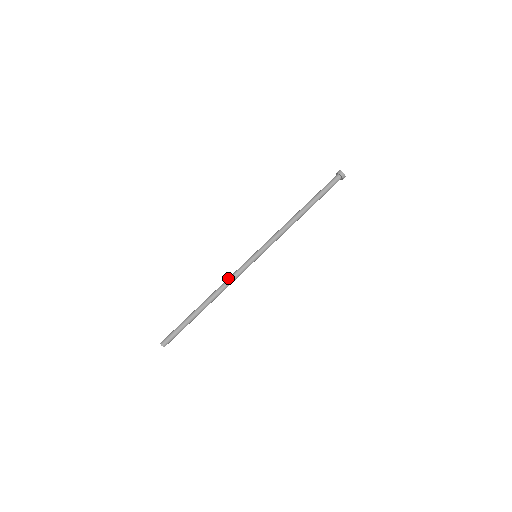
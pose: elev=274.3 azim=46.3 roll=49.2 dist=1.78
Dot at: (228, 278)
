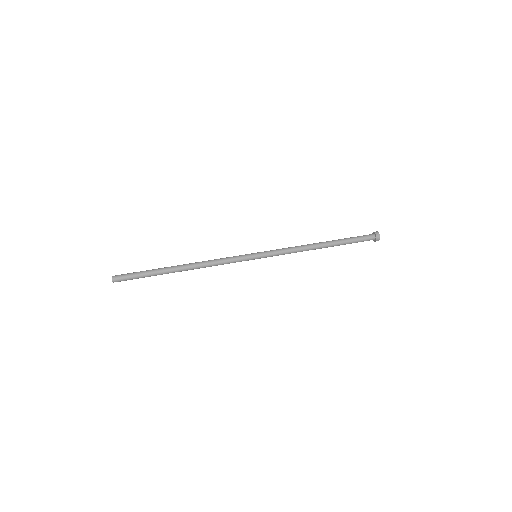
Dot at: (217, 259)
